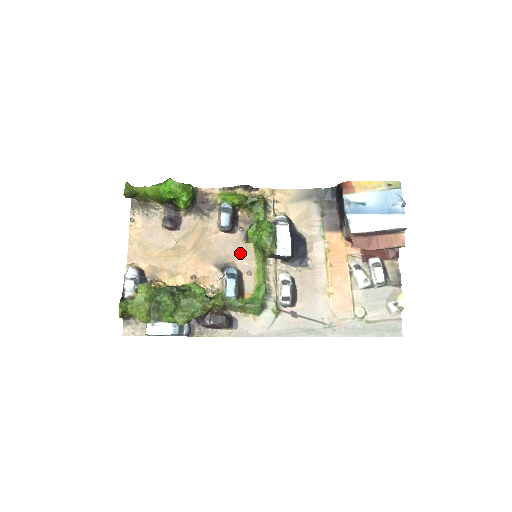
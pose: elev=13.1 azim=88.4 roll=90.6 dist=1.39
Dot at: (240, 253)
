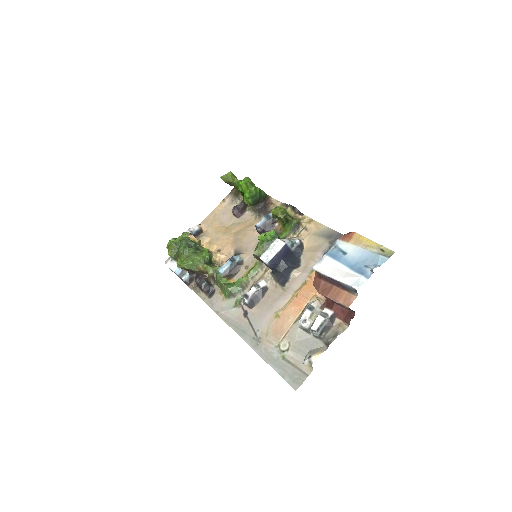
Dot at: occluded
